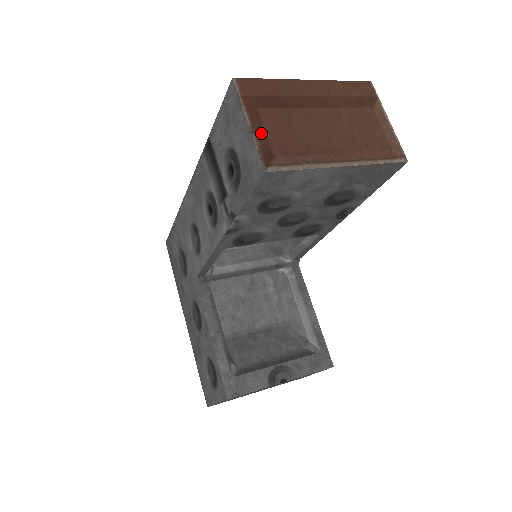
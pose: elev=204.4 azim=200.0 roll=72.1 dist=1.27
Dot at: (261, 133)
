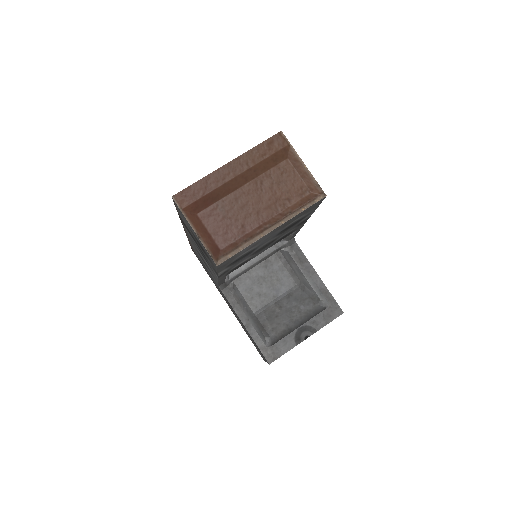
Dot at: (205, 234)
